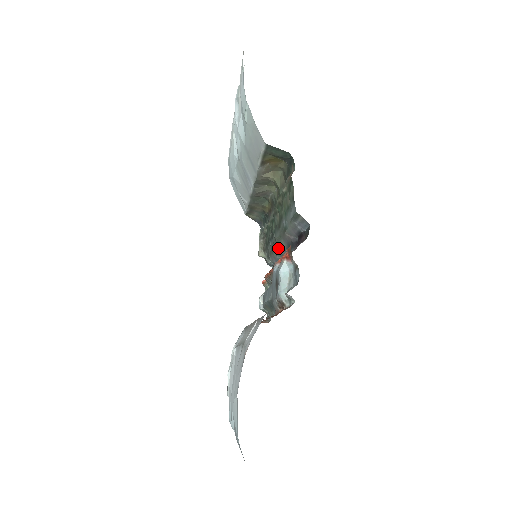
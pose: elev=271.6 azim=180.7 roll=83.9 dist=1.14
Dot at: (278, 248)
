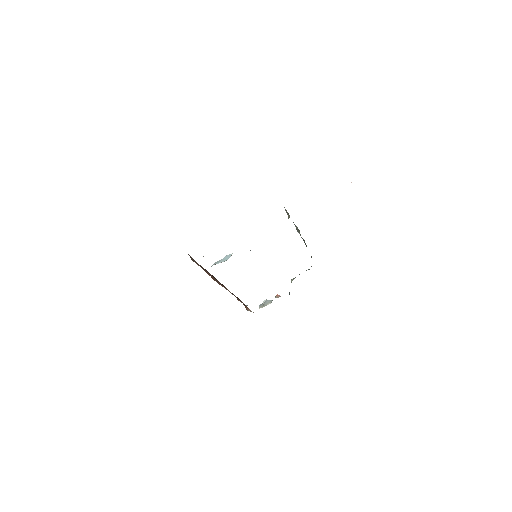
Dot at: occluded
